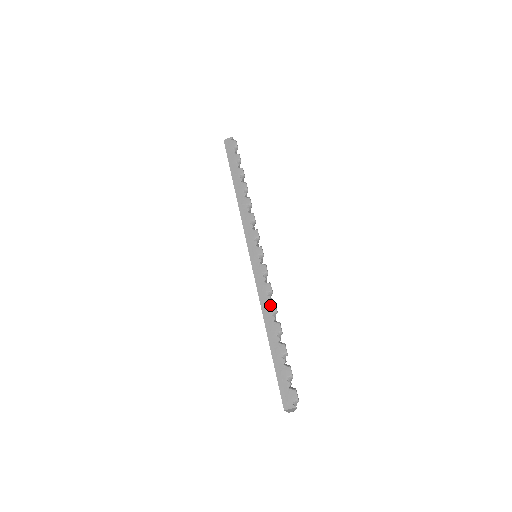
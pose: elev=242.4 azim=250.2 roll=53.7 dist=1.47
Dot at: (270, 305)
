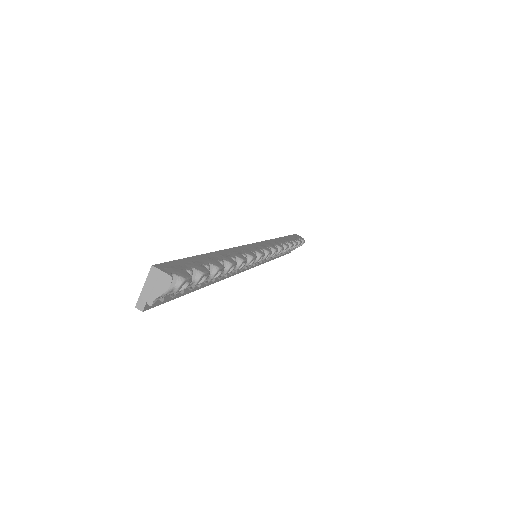
Dot at: (241, 254)
